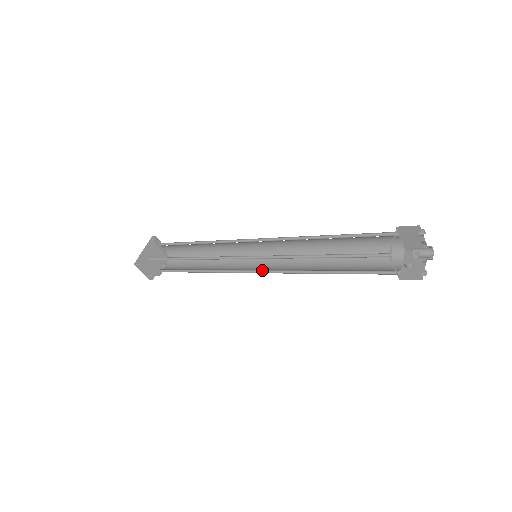
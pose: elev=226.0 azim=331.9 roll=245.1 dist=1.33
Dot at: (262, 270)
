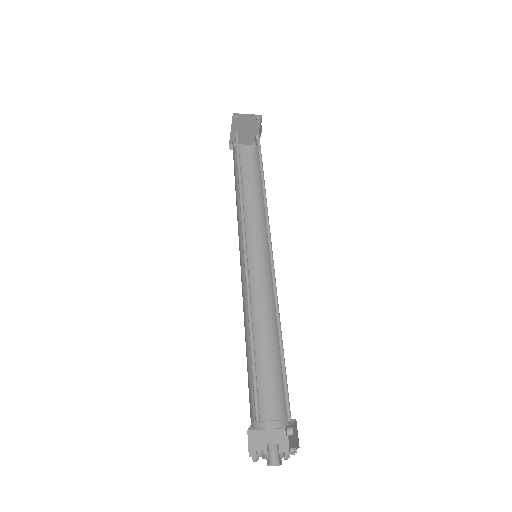
Dot at: (266, 267)
